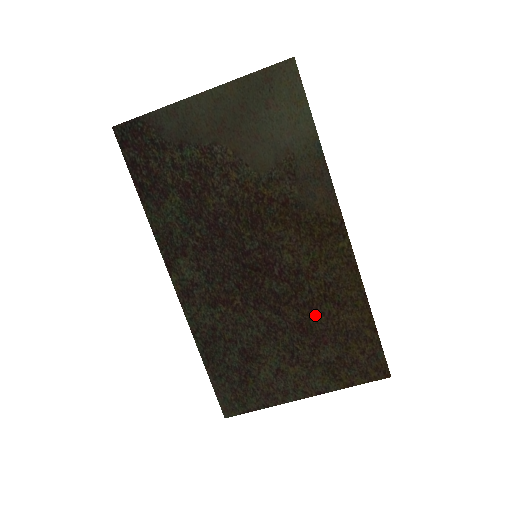
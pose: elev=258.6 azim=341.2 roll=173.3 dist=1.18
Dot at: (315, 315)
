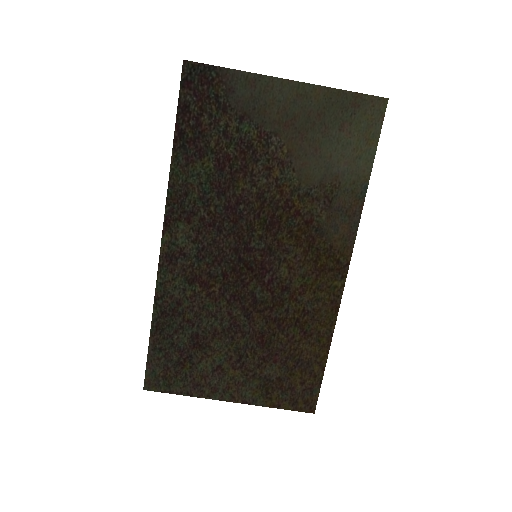
Dot at: (280, 333)
